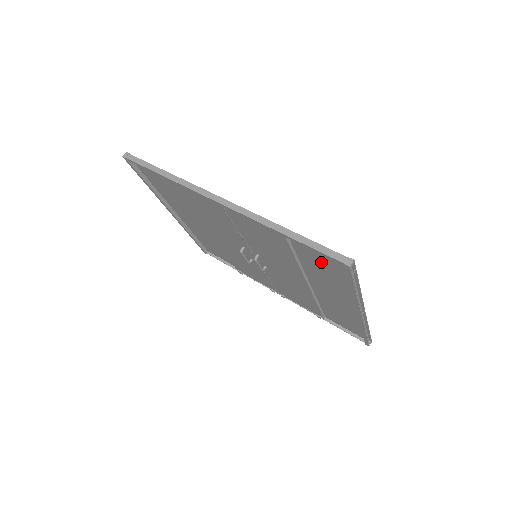
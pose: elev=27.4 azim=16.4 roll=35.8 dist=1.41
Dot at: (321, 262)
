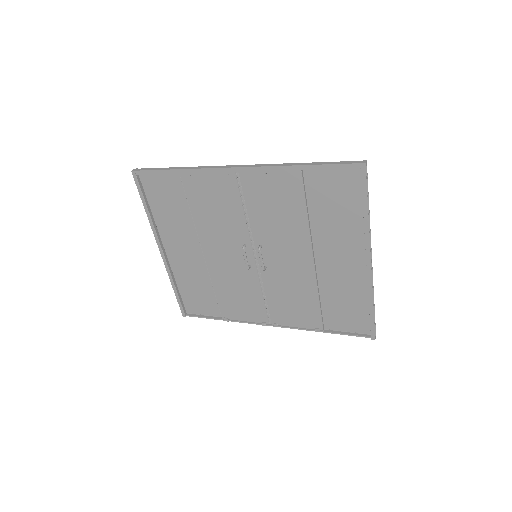
Dot at: (333, 194)
